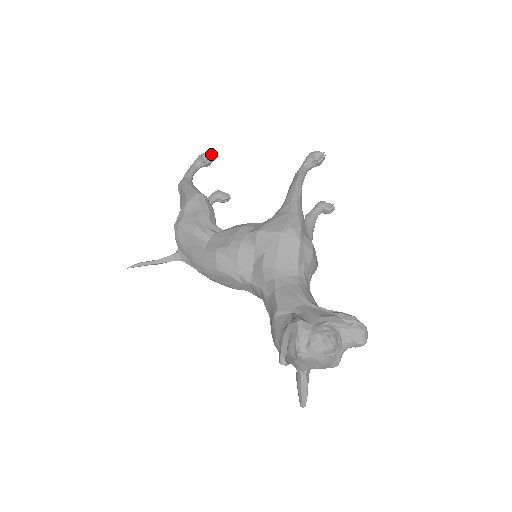
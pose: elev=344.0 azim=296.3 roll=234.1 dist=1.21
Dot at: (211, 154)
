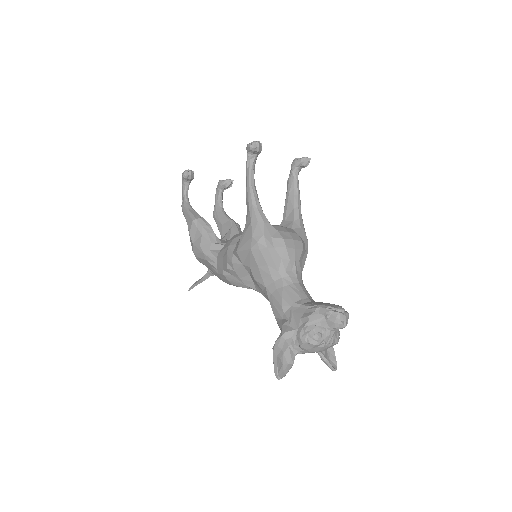
Dot at: (188, 171)
